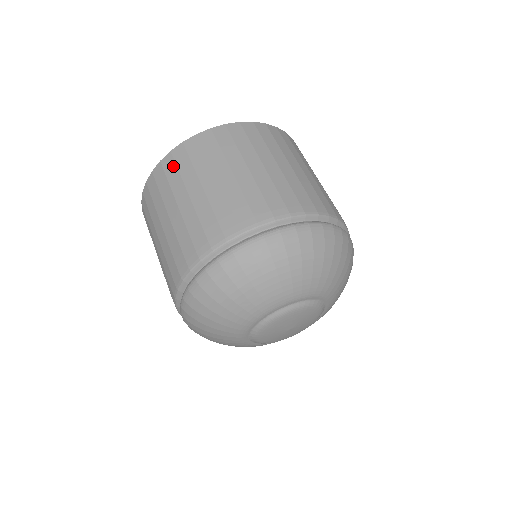
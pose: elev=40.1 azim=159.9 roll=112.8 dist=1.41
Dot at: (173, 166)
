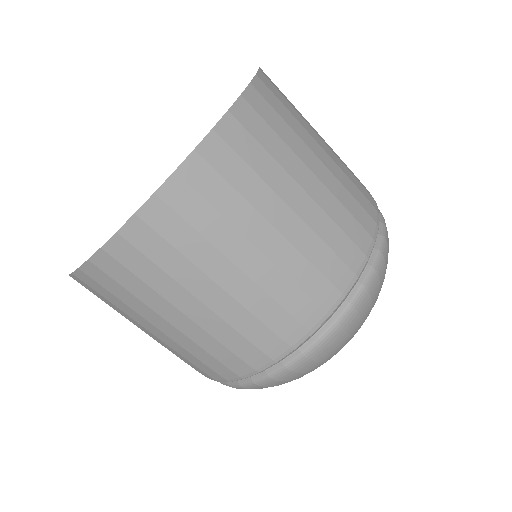
Dot at: (124, 272)
